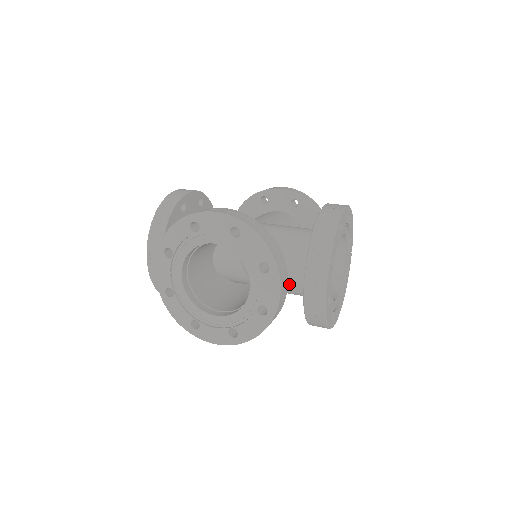
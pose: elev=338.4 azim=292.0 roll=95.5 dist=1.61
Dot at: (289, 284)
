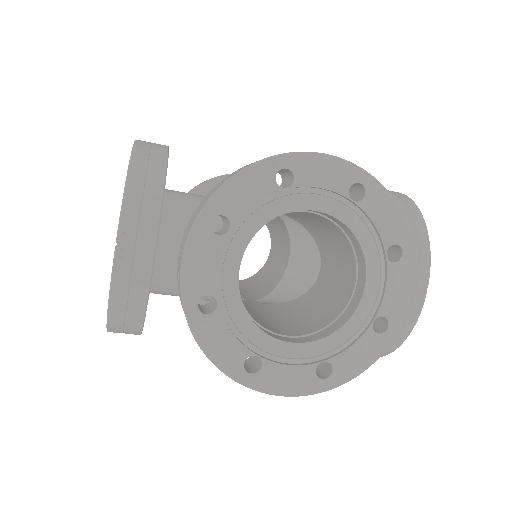
Dot at: occluded
